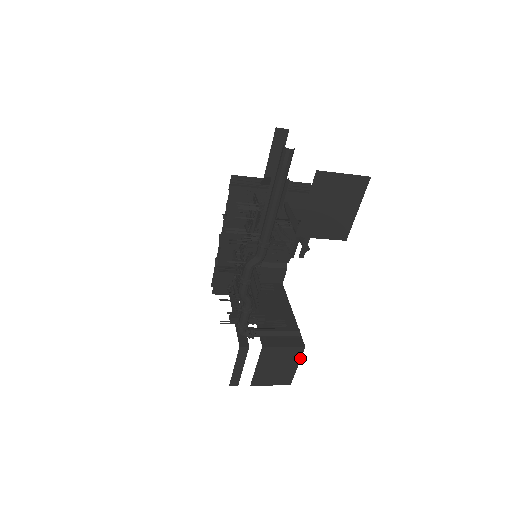
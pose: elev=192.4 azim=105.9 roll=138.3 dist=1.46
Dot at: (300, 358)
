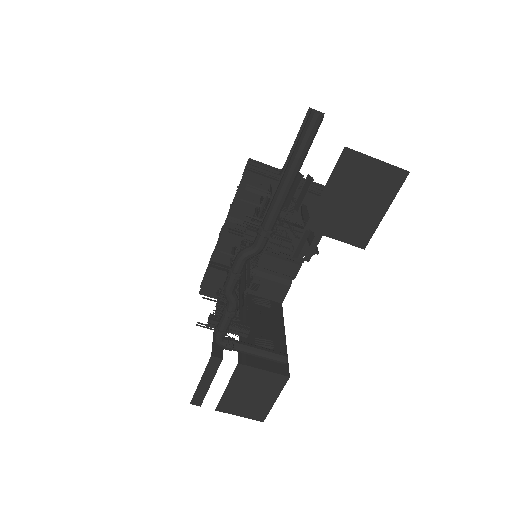
Dot at: (281, 390)
